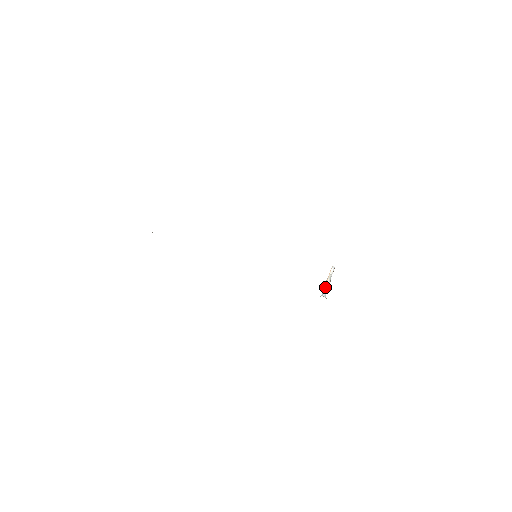
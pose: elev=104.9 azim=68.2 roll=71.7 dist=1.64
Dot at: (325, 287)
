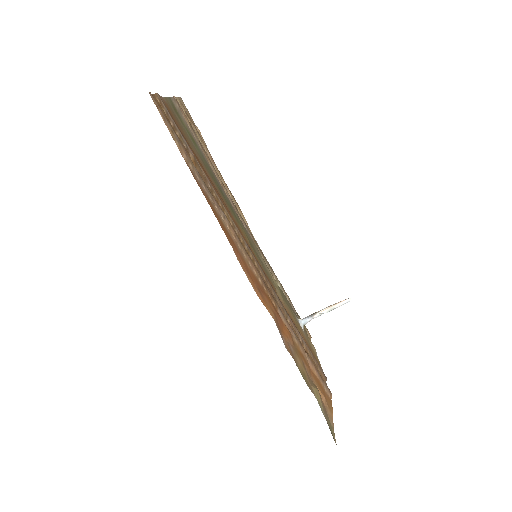
Dot at: (315, 315)
